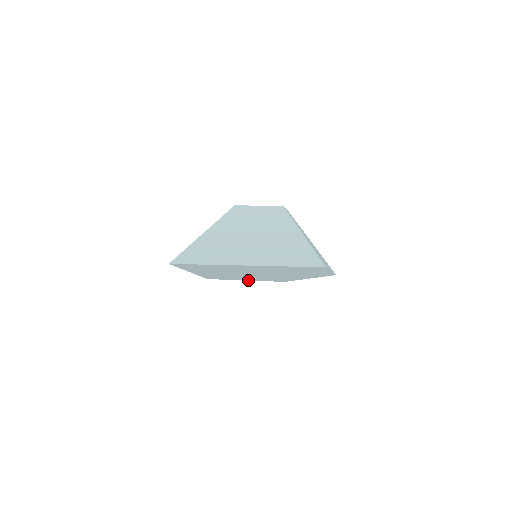
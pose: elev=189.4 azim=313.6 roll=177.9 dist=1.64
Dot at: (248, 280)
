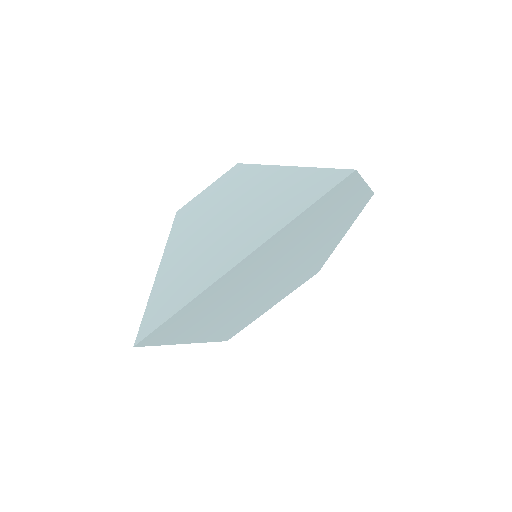
Dot at: (275, 304)
